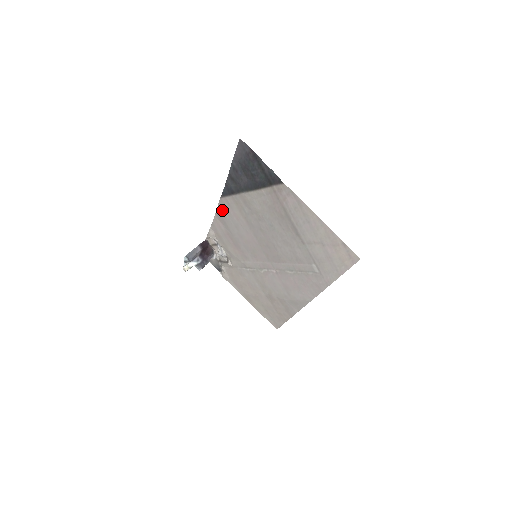
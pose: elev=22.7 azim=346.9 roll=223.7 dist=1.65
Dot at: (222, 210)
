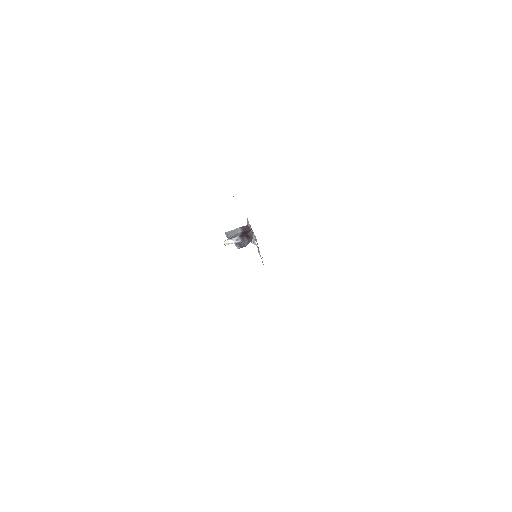
Dot at: occluded
